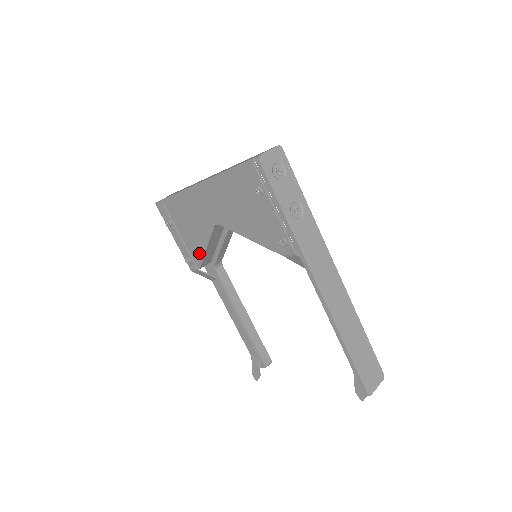
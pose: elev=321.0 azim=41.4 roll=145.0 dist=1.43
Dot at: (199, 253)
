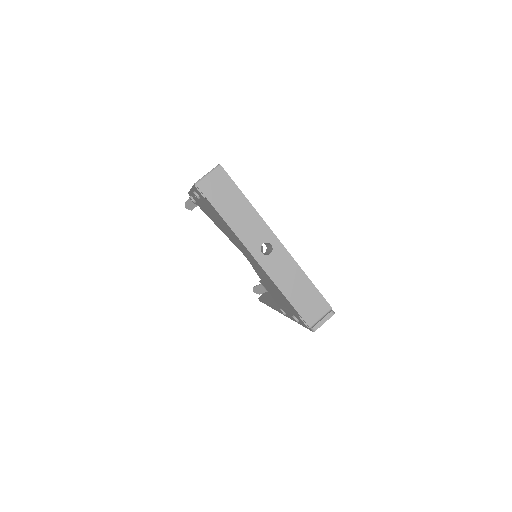
Dot at: (210, 217)
